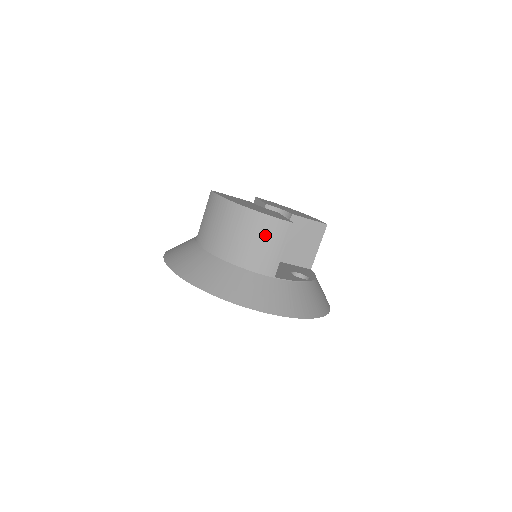
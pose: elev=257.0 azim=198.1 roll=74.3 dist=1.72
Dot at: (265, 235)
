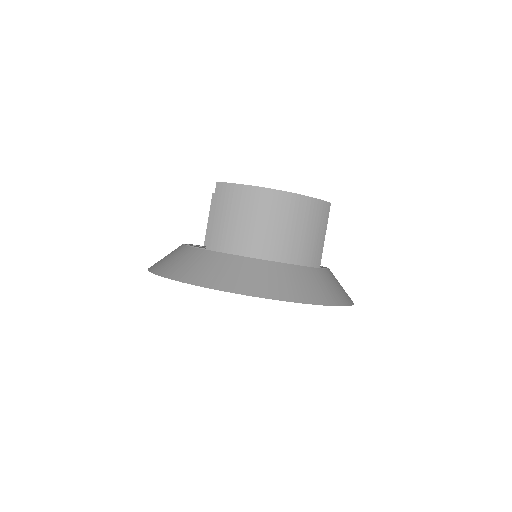
Dot at: (311, 221)
